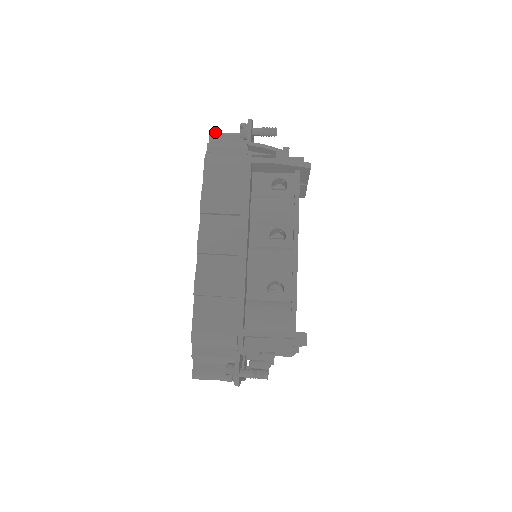
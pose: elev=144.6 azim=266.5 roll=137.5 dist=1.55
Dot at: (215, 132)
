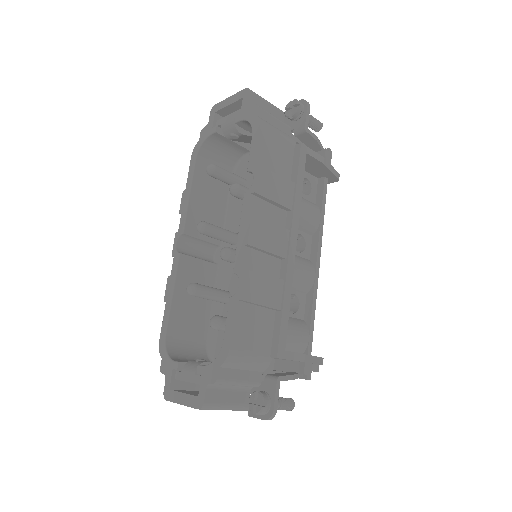
Dot at: occluded
